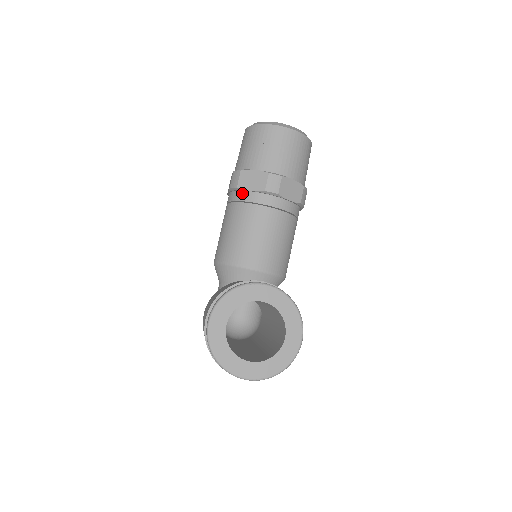
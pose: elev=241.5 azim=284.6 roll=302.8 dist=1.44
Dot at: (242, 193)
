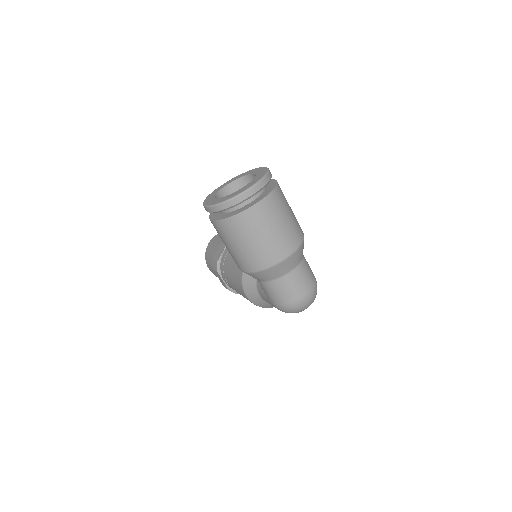
Dot at: (222, 260)
